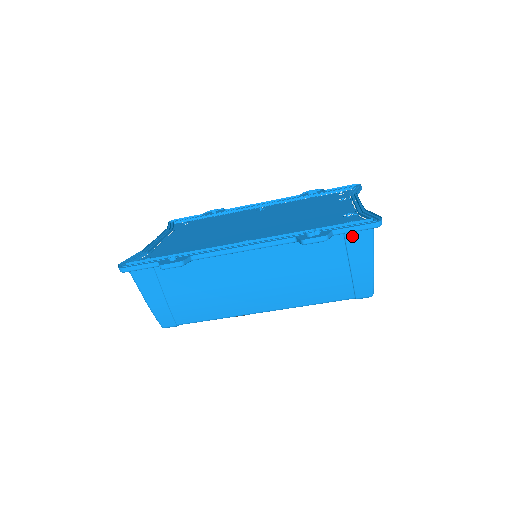
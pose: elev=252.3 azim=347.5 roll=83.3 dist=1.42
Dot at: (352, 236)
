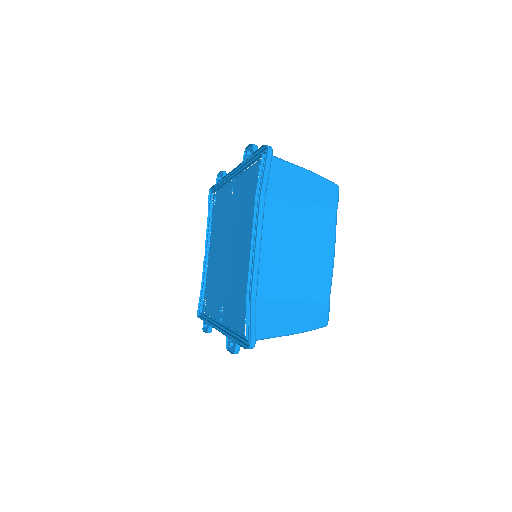
Dot at: occluded
